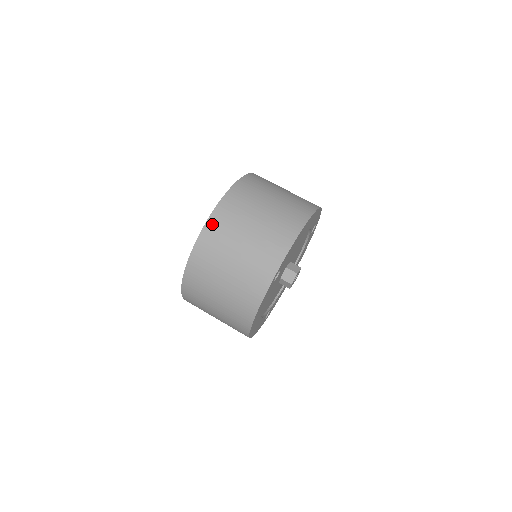
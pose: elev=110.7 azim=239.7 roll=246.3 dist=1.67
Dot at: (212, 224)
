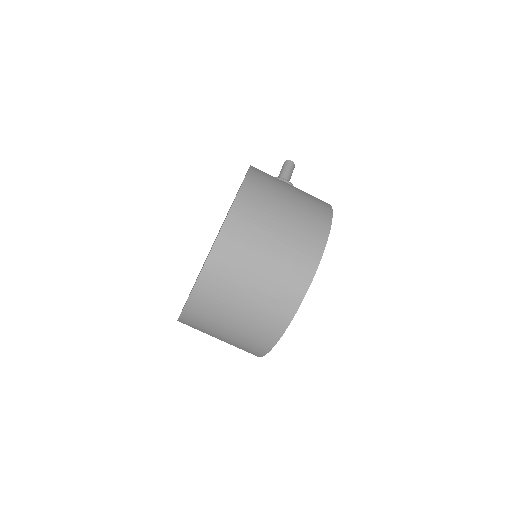
Dot at: (193, 305)
